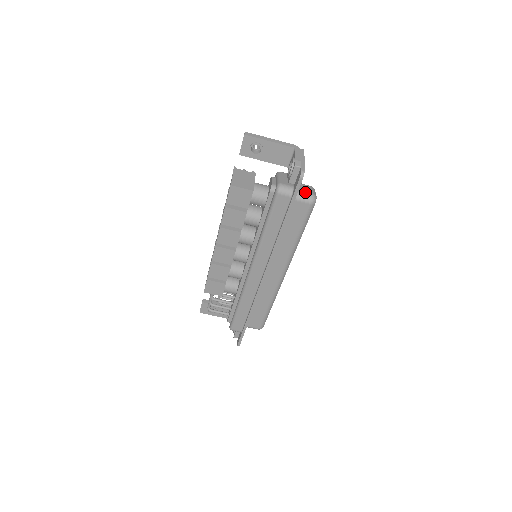
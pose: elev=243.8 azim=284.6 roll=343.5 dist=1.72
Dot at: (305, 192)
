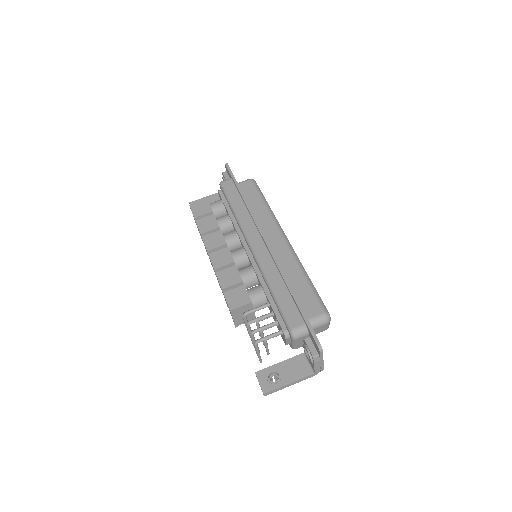
Dot at: occluded
